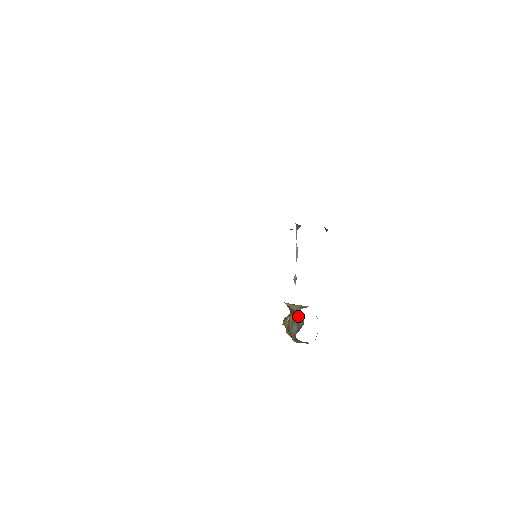
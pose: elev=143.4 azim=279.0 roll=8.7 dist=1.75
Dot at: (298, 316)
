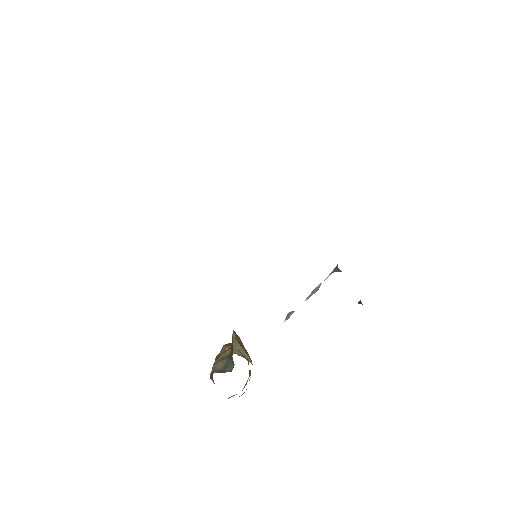
Dot at: (232, 358)
